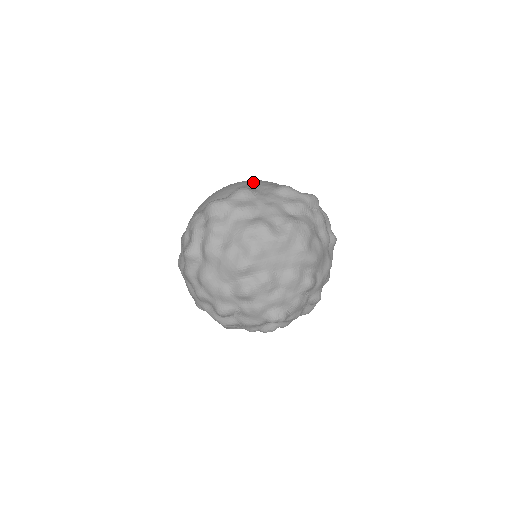
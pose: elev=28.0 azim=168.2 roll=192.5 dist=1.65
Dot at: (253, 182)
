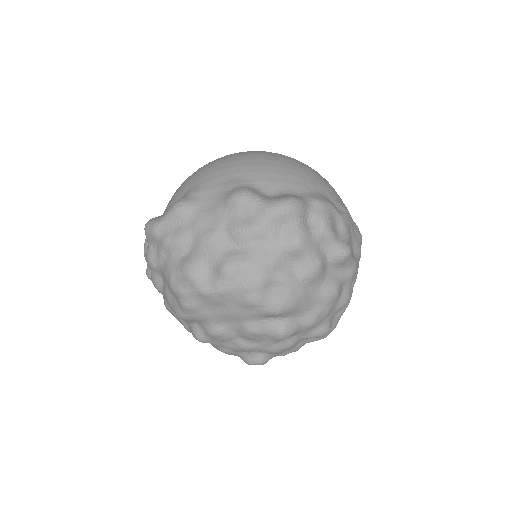
Dot at: (213, 175)
